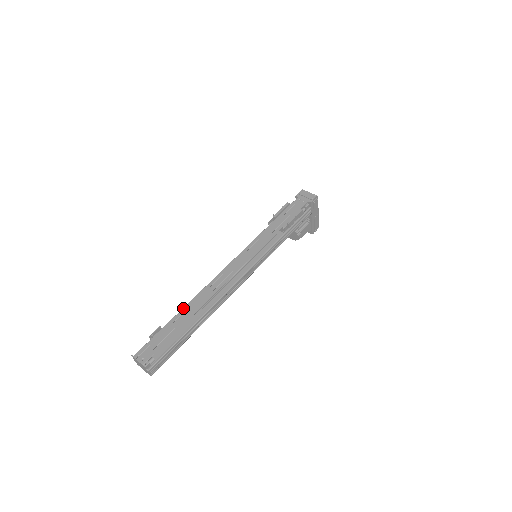
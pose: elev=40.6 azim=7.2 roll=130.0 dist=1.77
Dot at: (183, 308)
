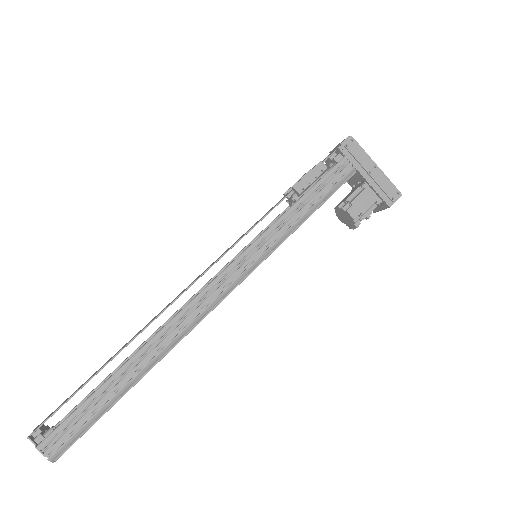
Dot at: (120, 349)
